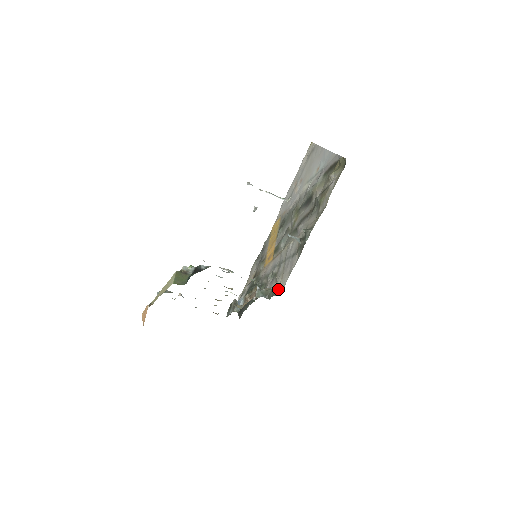
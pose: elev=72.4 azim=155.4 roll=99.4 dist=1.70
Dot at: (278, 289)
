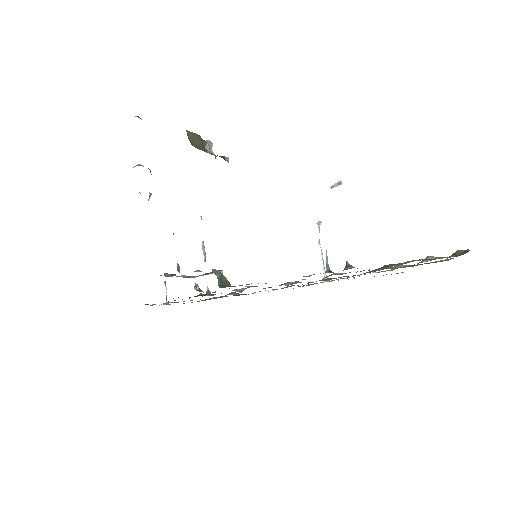
Dot at: occluded
